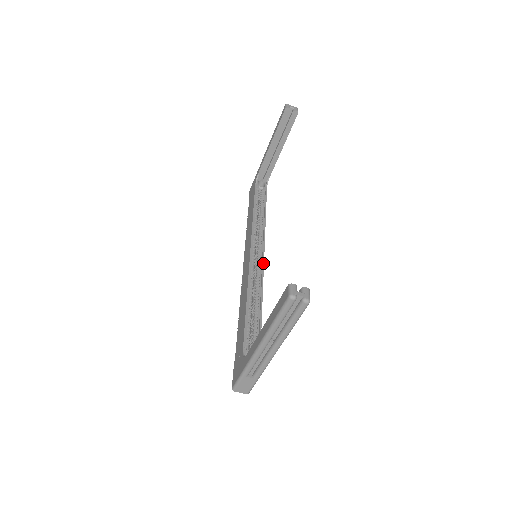
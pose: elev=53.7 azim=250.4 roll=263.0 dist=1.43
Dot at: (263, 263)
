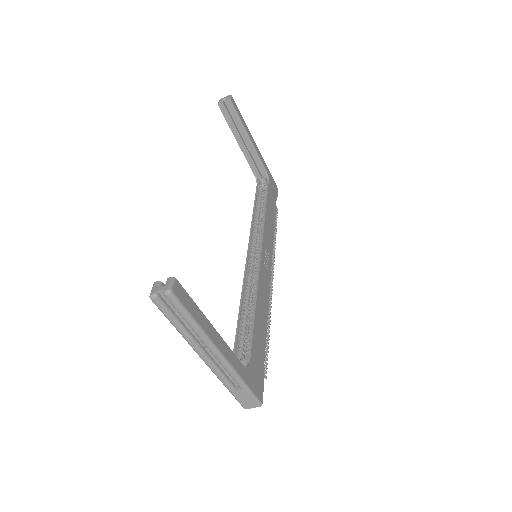
Dot at: (259, 259)
